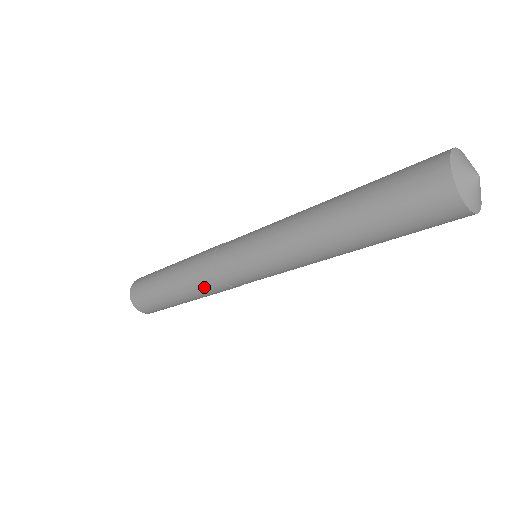
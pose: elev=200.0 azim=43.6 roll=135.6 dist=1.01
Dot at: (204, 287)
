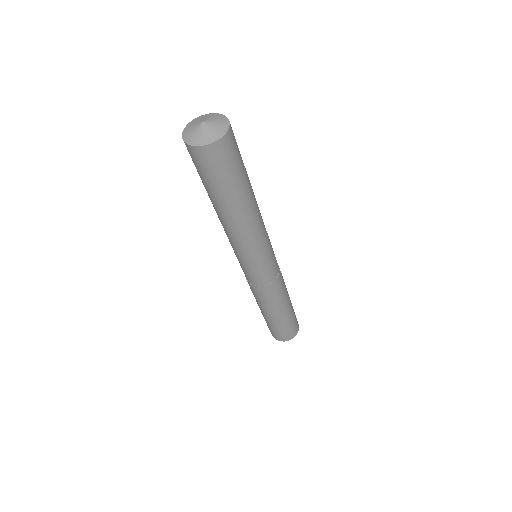
Dot at: (271, 297)
